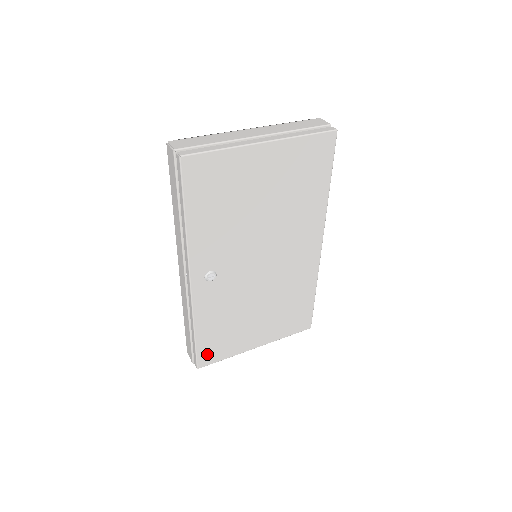
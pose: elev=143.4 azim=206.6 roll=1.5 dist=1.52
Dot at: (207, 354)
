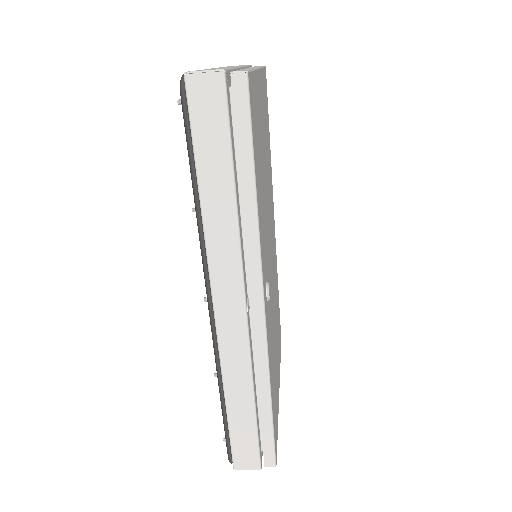
Dot at: (275, 433)
